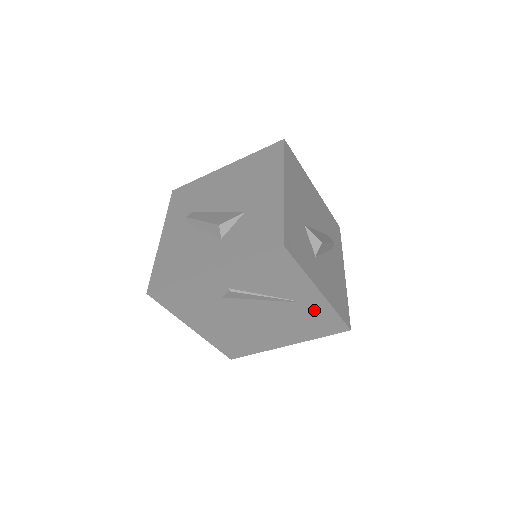
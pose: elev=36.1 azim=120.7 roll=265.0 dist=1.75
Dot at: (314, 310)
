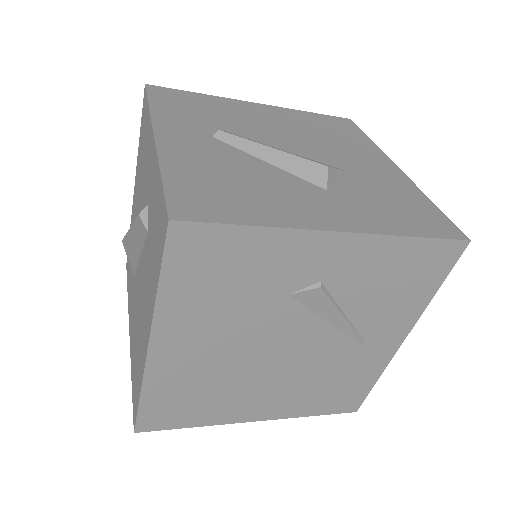
Dot at: (362, 366)
